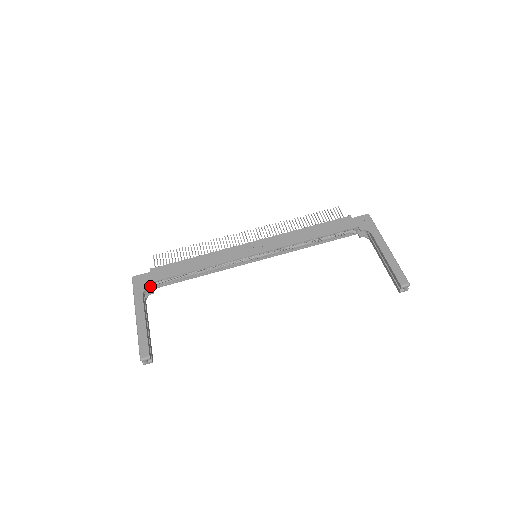
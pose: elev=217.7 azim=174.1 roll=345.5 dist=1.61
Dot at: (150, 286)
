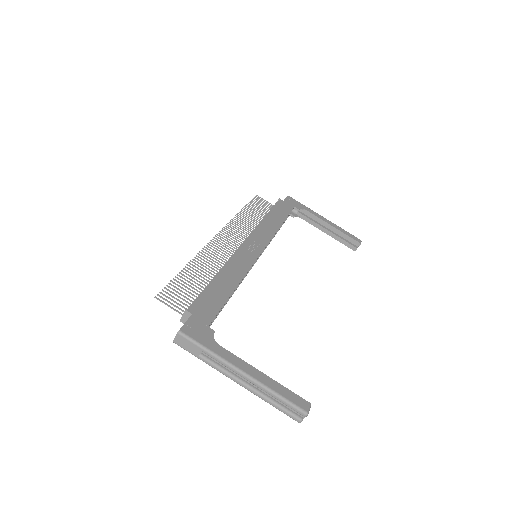
Dot at: (212, 331)
